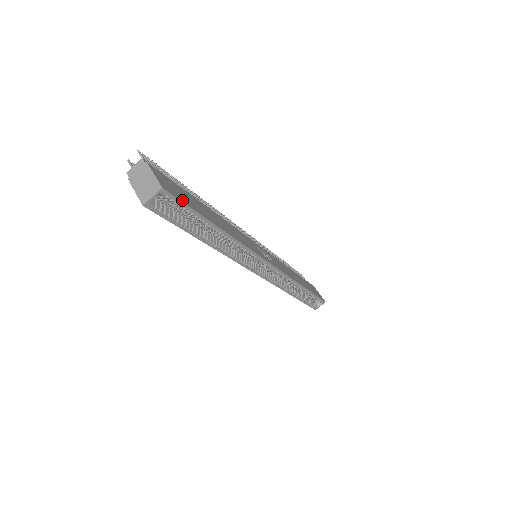
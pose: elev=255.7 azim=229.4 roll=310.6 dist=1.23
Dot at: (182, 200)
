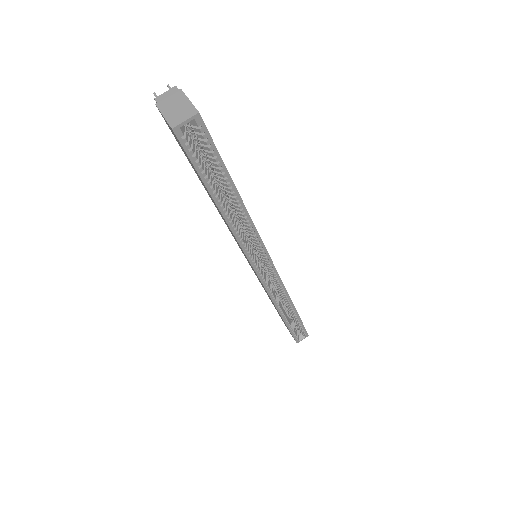
Dot at: (212, 141)
